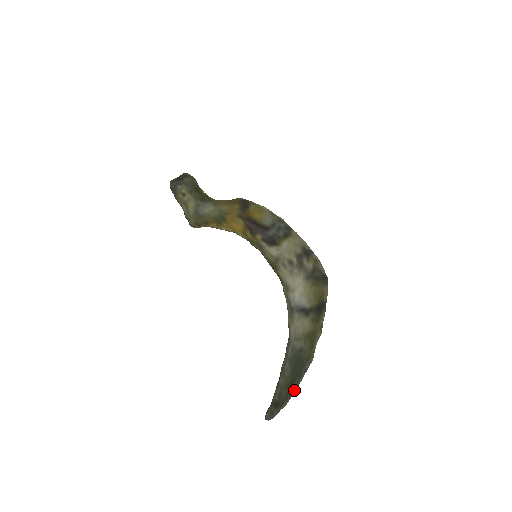
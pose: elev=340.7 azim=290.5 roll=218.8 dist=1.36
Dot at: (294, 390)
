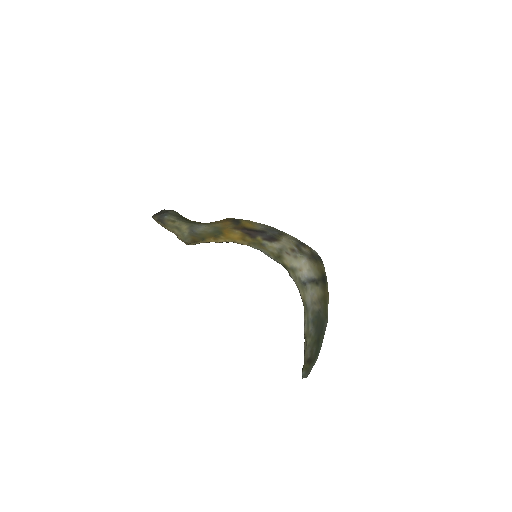
Dot at: (321, 346)
